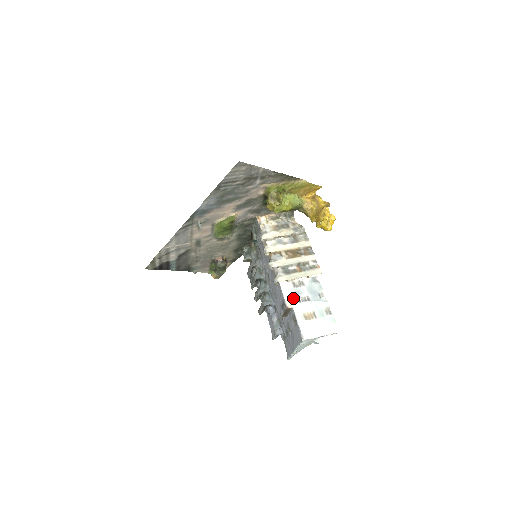
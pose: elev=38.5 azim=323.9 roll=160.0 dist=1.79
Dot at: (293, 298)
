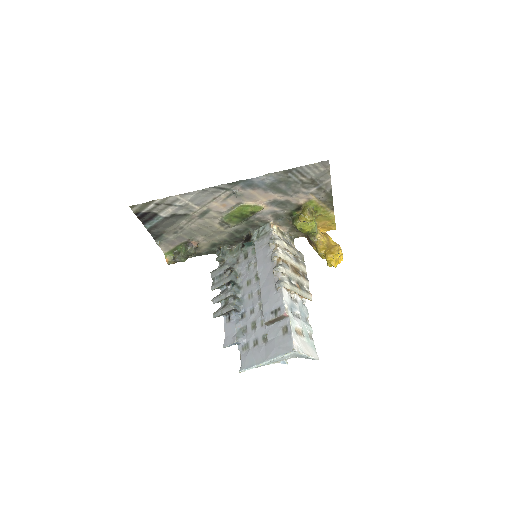
Dot at: (290, 309)
